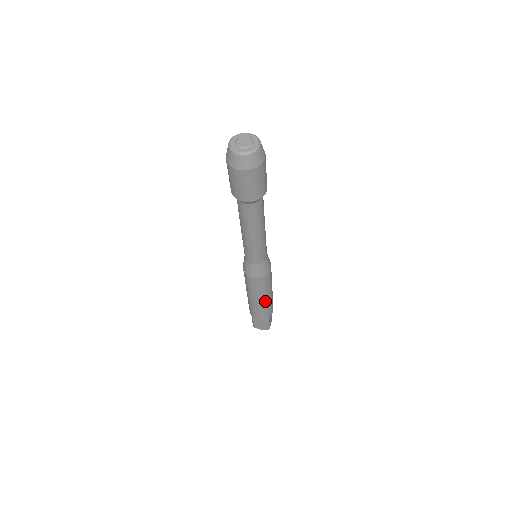
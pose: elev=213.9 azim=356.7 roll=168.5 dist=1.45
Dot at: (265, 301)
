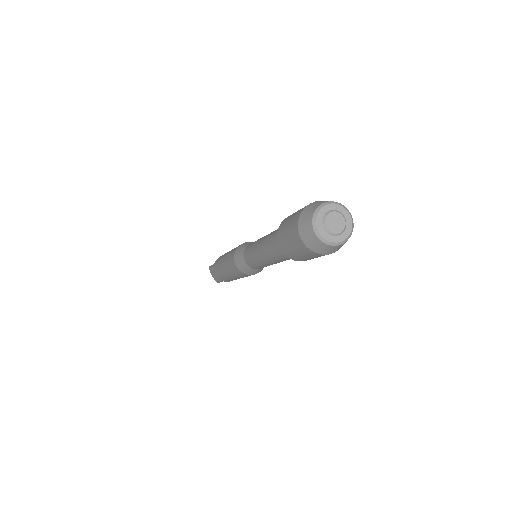
Dot at: (230, 277)
